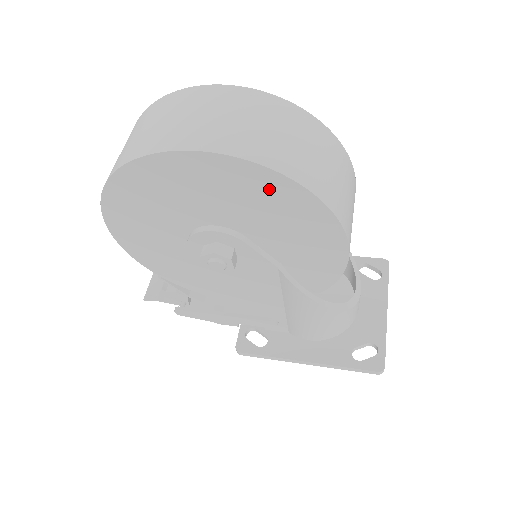
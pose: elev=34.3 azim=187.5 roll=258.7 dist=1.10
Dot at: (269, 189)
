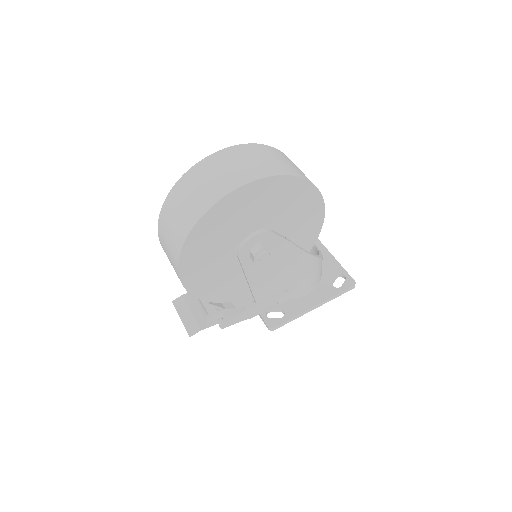
Dot at: (286, 189)
